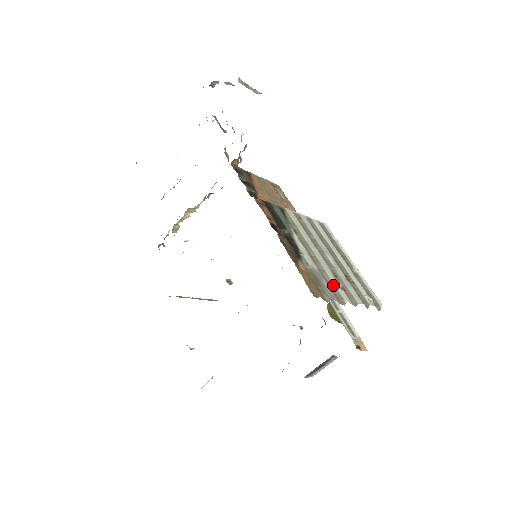
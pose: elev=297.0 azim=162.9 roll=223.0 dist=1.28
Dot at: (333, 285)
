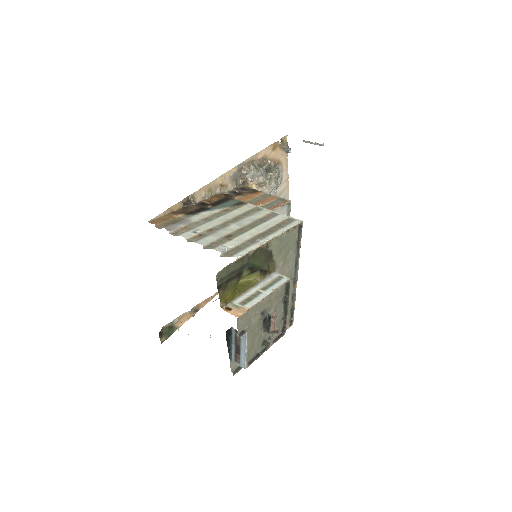
Dot at: (190, 229)
